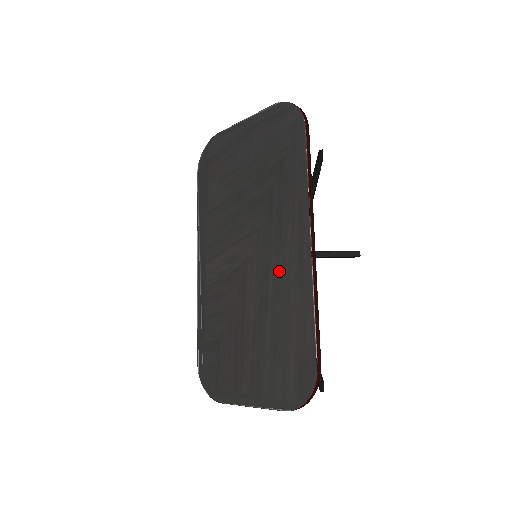
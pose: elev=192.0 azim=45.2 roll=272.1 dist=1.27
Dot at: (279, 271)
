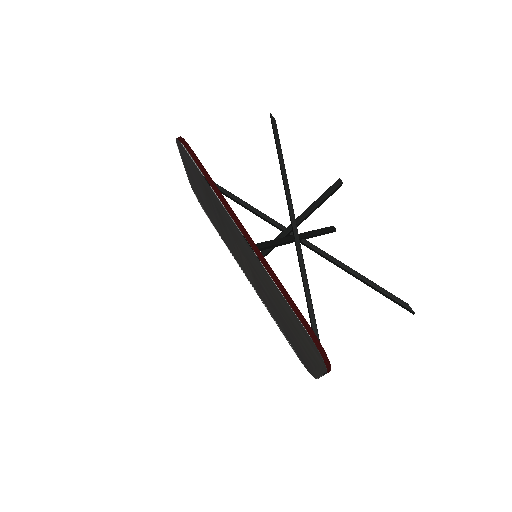
Dot at: (256, 266)
